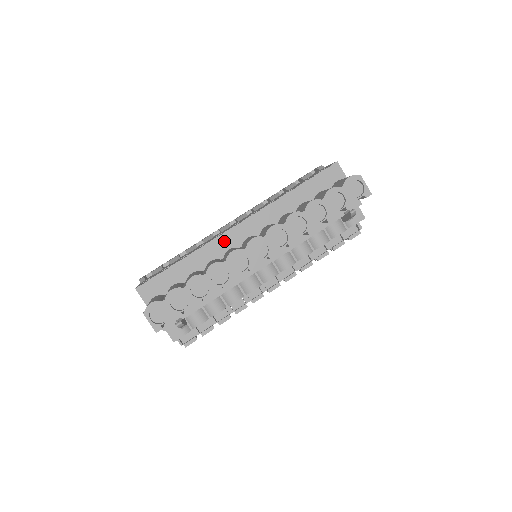
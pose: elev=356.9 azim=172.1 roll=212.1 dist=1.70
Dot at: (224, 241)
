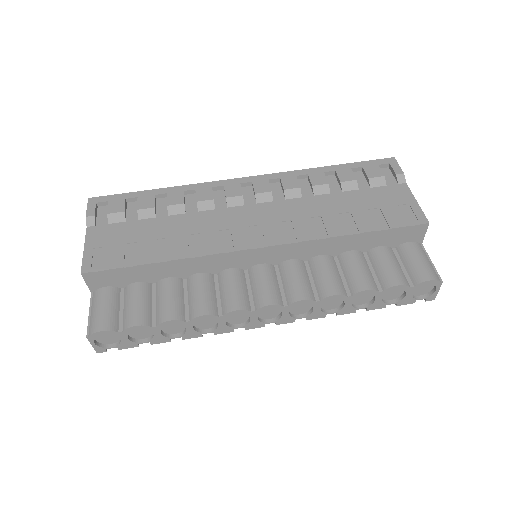
Dot at: (229, 259)
